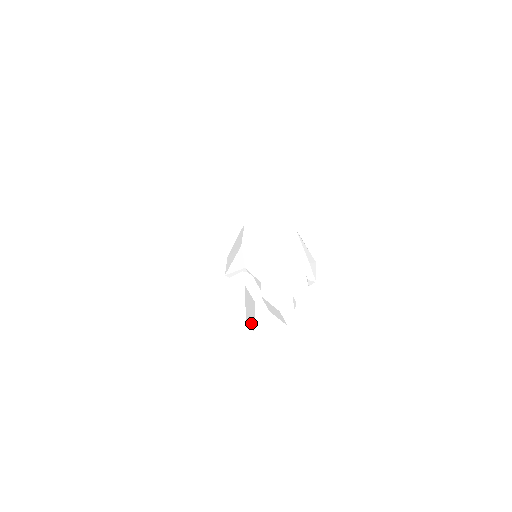
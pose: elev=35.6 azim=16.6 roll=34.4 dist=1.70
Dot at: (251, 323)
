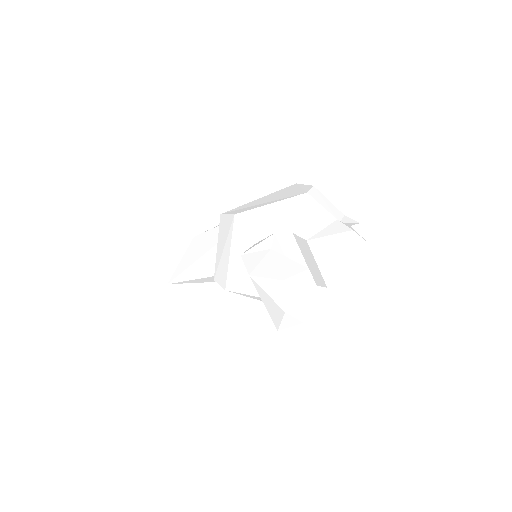
Dot at: (315, 294)
